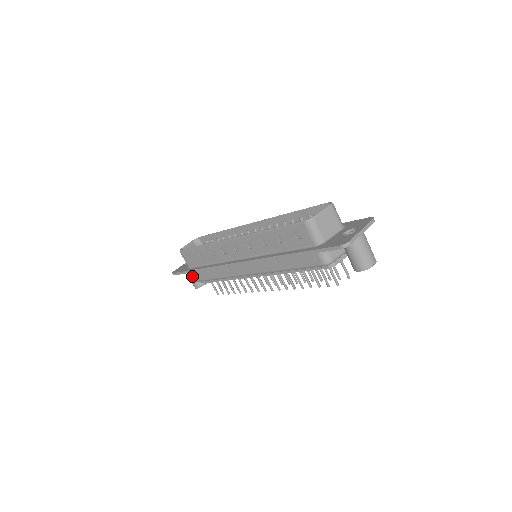
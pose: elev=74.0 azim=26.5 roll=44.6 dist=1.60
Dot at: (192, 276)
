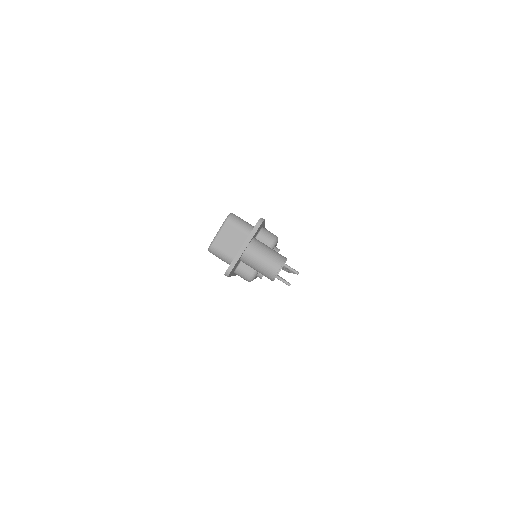
Dot at: occluded
